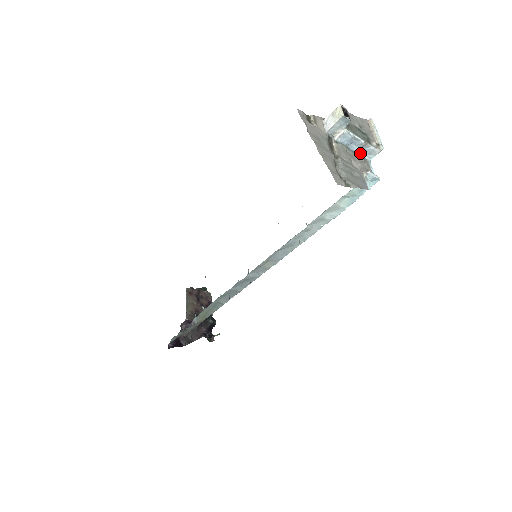
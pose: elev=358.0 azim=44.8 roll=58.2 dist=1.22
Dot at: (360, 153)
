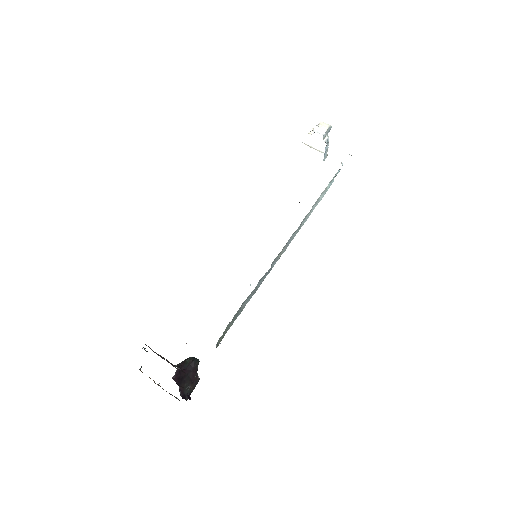
Dot at: (324, 156)
